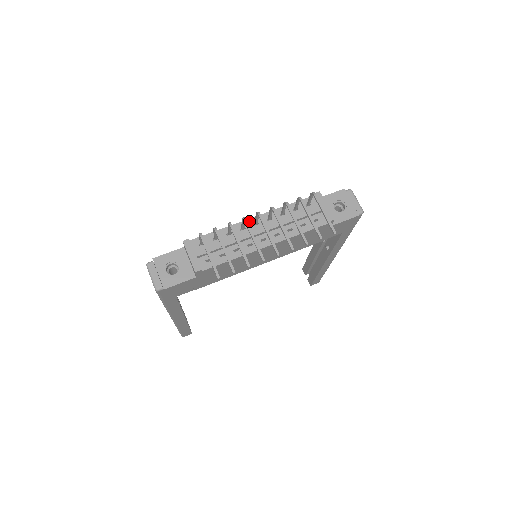
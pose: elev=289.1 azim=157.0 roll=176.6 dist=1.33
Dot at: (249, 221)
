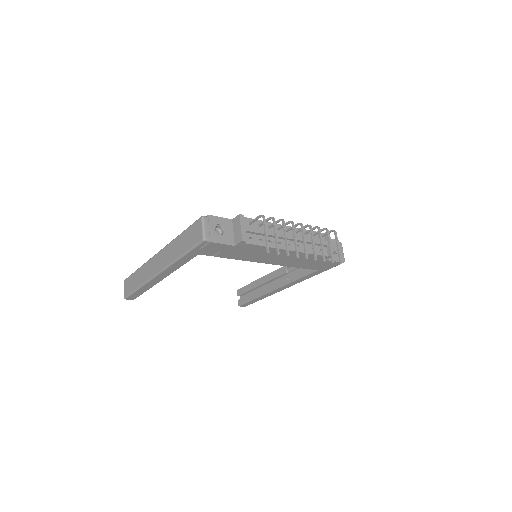
Dot at: occluded
